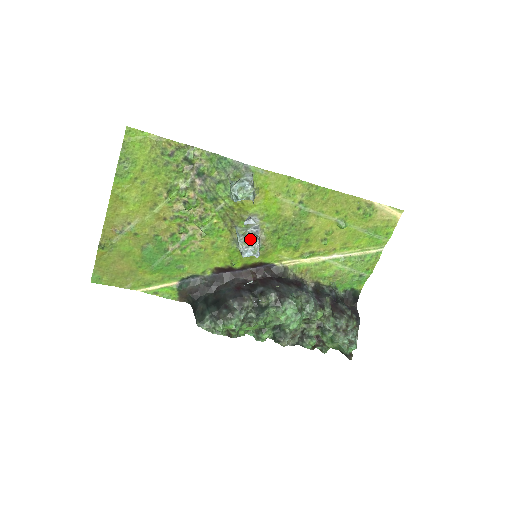
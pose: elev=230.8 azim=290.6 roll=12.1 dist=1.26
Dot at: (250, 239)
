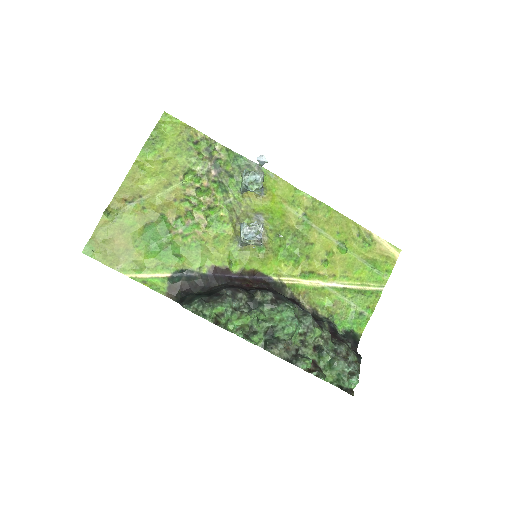
Dot at: occluded
